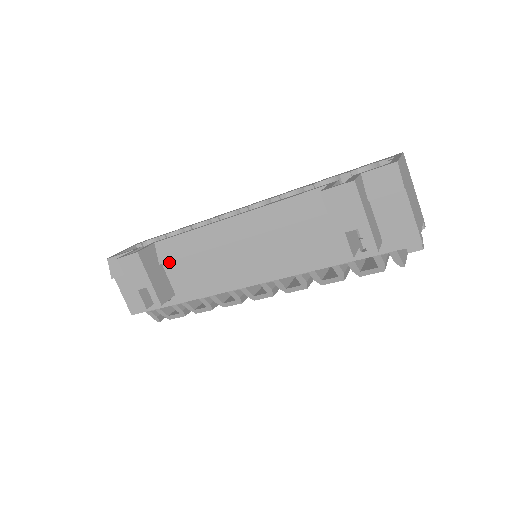
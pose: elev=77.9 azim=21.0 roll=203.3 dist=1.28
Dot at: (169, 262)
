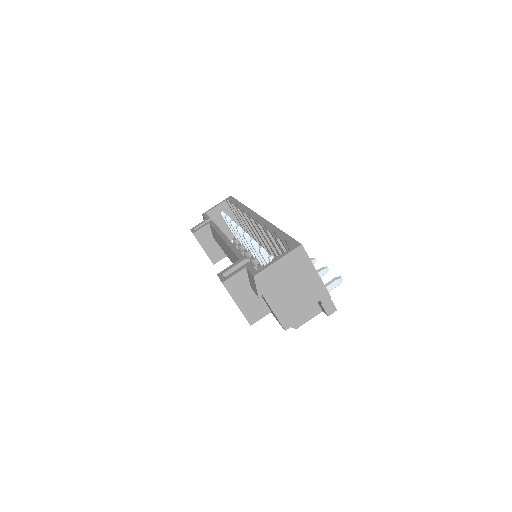
Dot at: occluded
